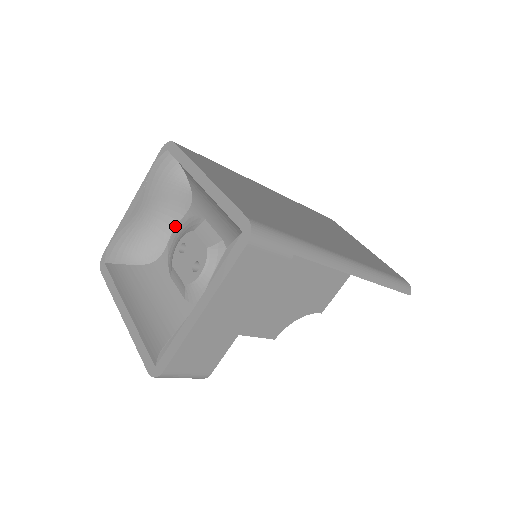
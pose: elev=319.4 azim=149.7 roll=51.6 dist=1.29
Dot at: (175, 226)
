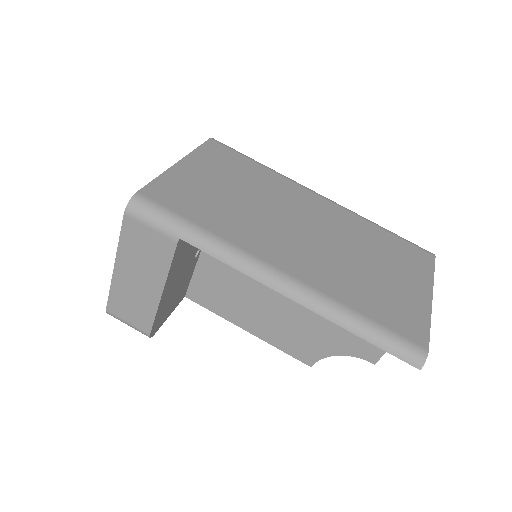
Dot at: occluded
